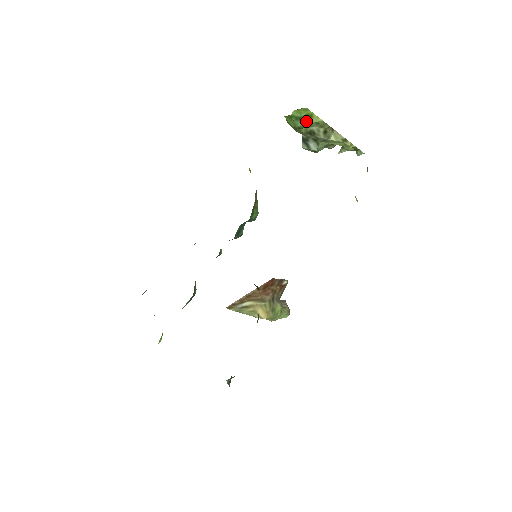
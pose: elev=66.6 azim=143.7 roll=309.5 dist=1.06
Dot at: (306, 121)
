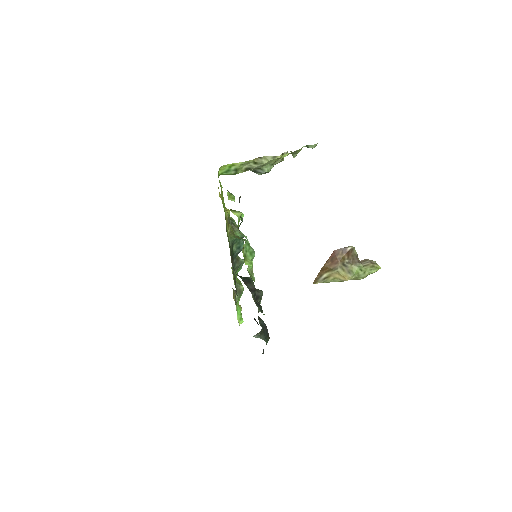
Dot at: (234, 168)
